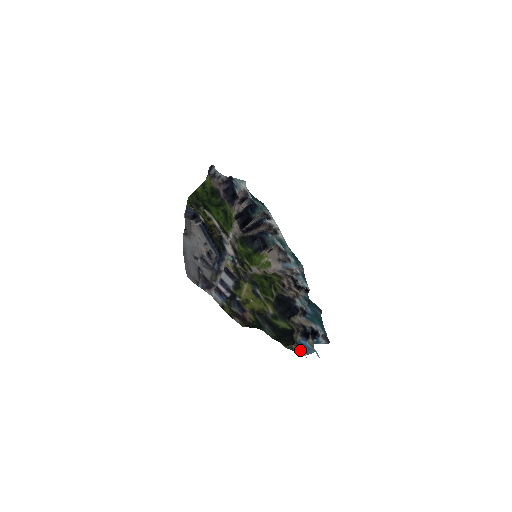
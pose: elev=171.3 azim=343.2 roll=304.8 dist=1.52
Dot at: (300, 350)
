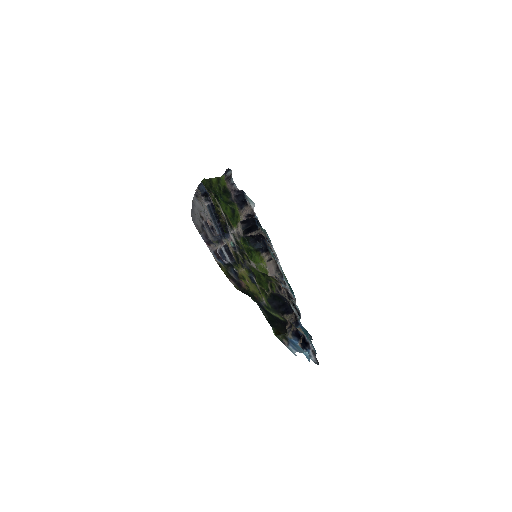
Dot at: (290, 345)
